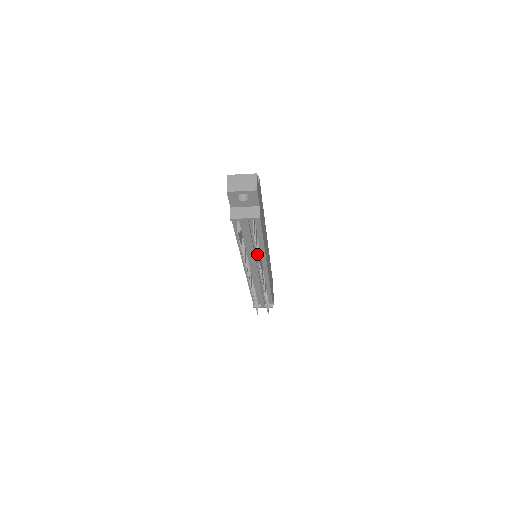
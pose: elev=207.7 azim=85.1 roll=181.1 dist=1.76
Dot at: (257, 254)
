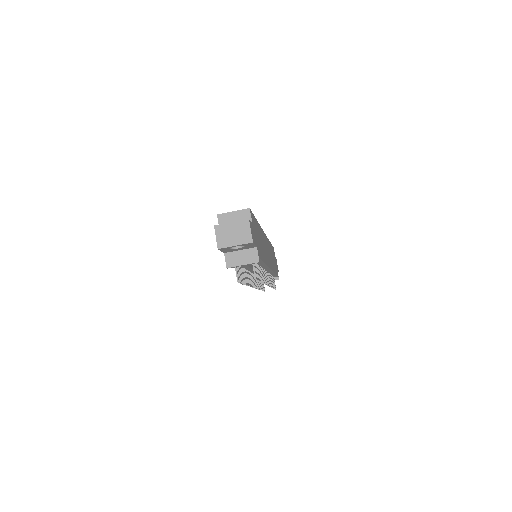
Dot at: occluded
